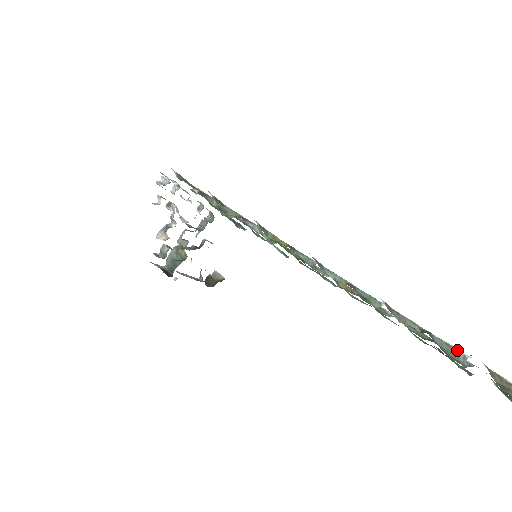
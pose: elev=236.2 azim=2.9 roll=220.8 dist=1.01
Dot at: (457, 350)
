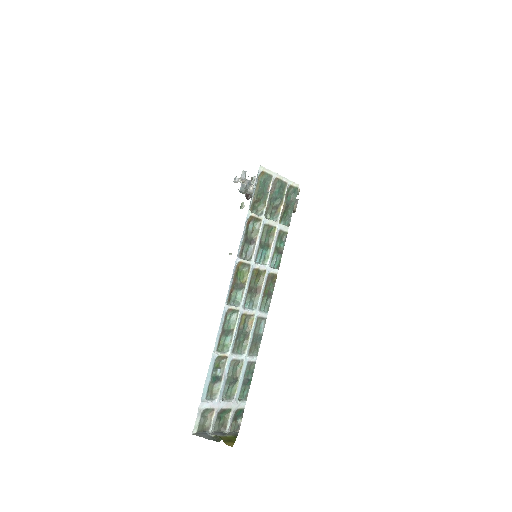
Dot at: (218, 394)
